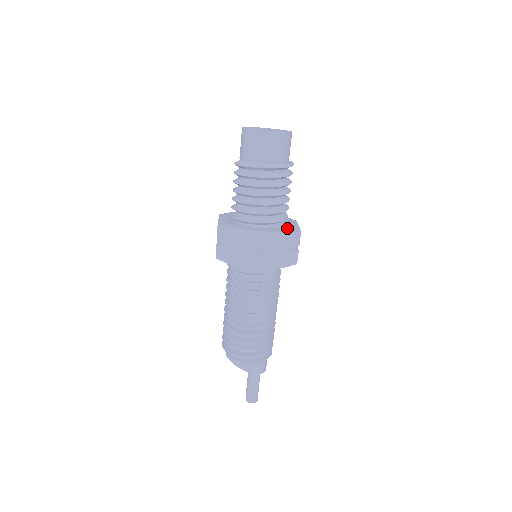
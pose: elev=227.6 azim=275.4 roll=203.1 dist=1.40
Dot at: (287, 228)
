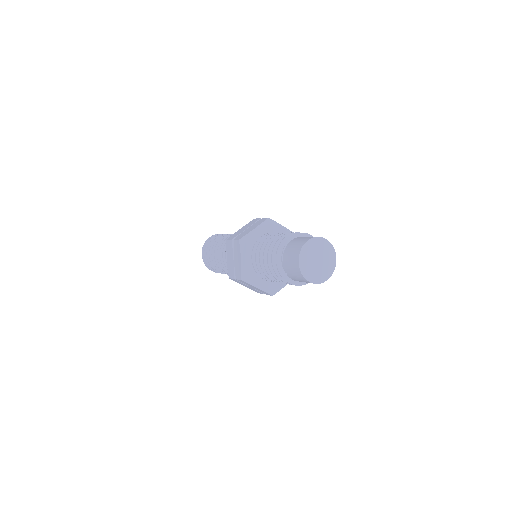
Dot at: occluded
